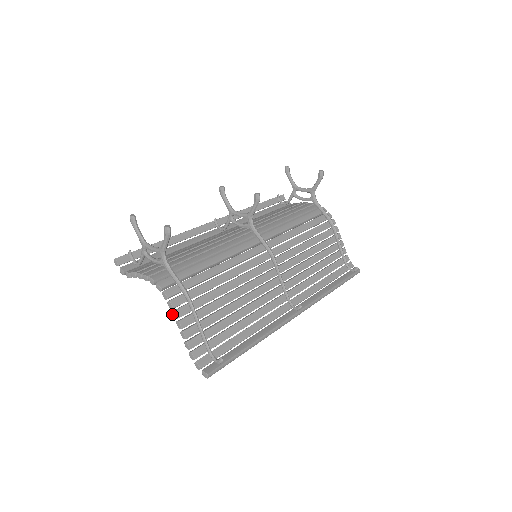
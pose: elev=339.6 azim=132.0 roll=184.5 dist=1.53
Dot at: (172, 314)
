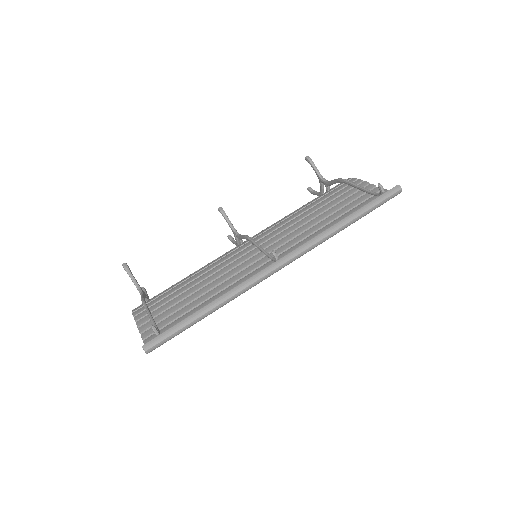
Dot at: occluded
